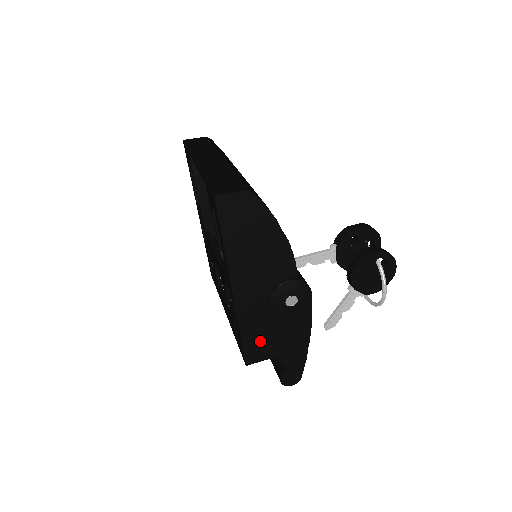
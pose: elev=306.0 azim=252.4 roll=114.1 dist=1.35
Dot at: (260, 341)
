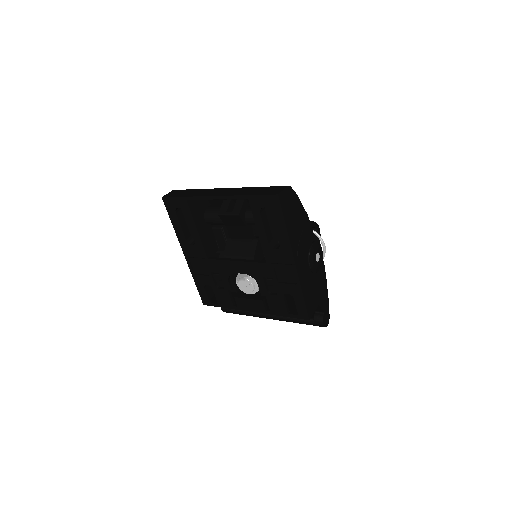
Dot at: (311, 296)
